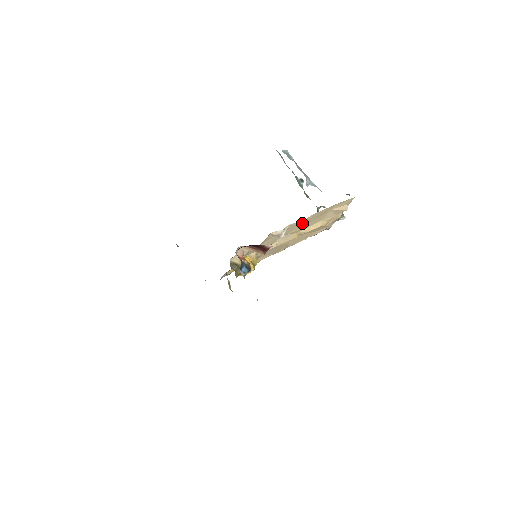
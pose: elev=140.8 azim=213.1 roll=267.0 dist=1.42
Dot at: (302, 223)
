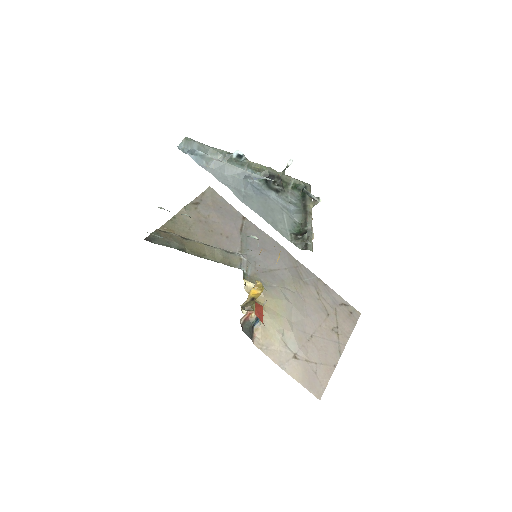
Dot at: occluded
